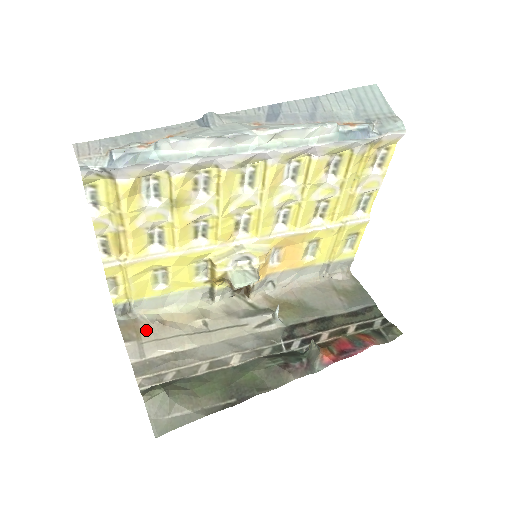
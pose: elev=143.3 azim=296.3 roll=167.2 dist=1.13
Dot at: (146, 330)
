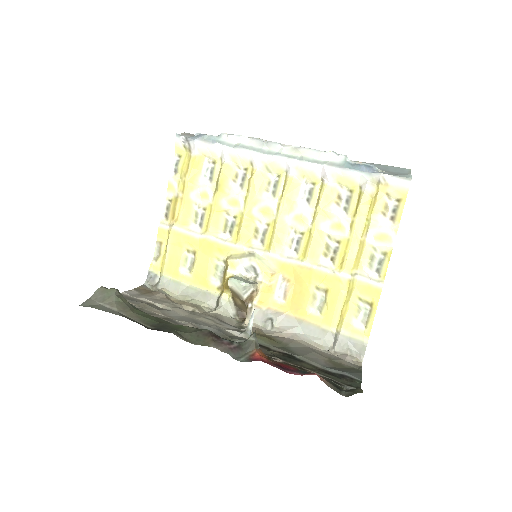
Dot at: (153, 294)
